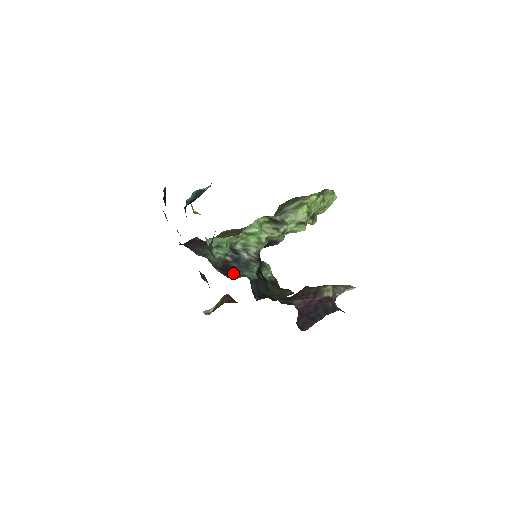
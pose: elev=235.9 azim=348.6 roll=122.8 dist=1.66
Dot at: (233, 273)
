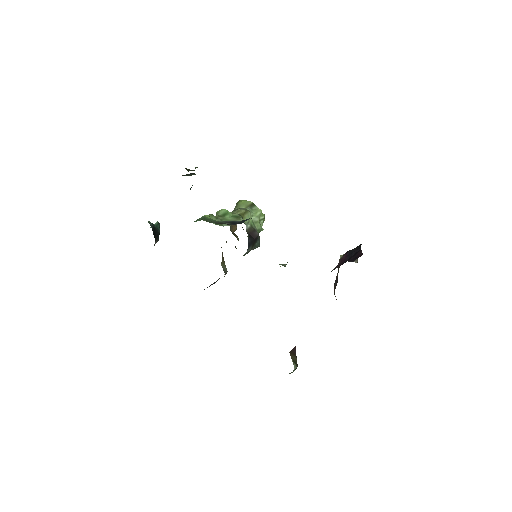
Dot at: occluded
